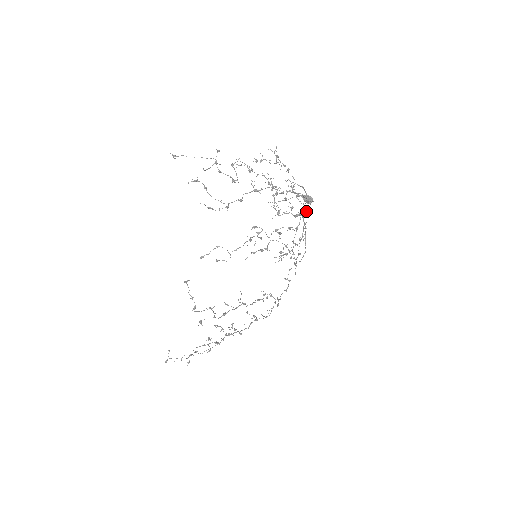
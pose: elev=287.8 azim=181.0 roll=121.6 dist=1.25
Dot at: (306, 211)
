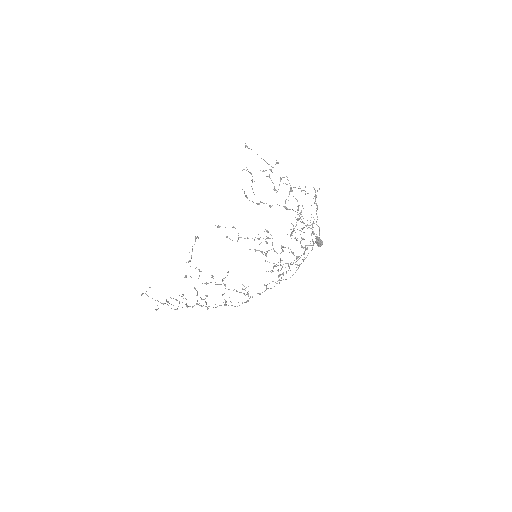
Dot at: (312, 249)
